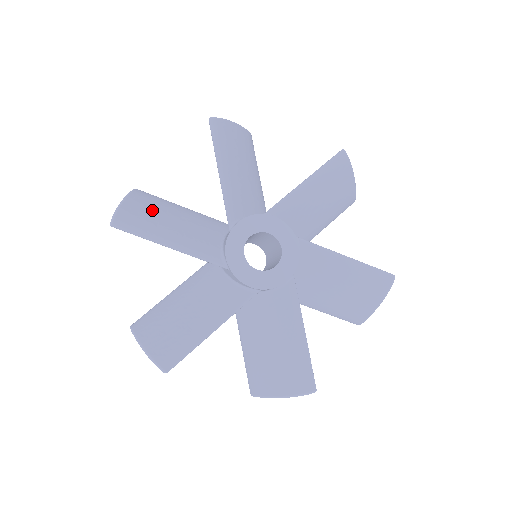
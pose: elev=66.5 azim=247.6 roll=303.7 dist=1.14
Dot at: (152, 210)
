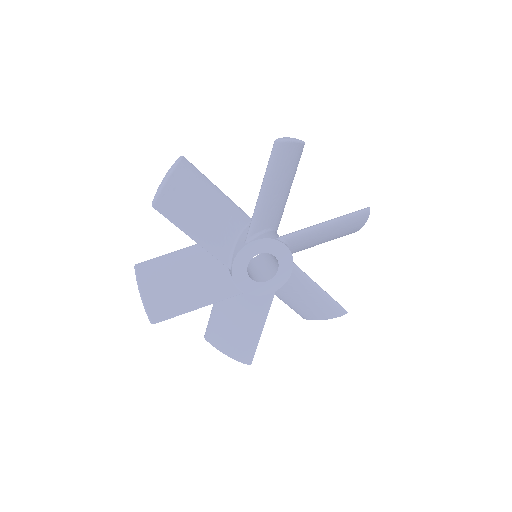
Dot at: (190, 193)
